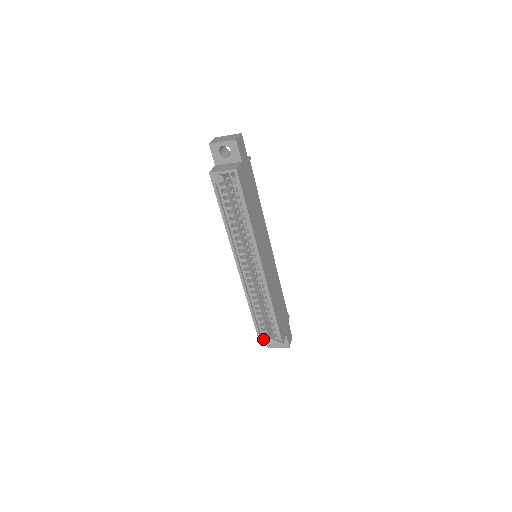
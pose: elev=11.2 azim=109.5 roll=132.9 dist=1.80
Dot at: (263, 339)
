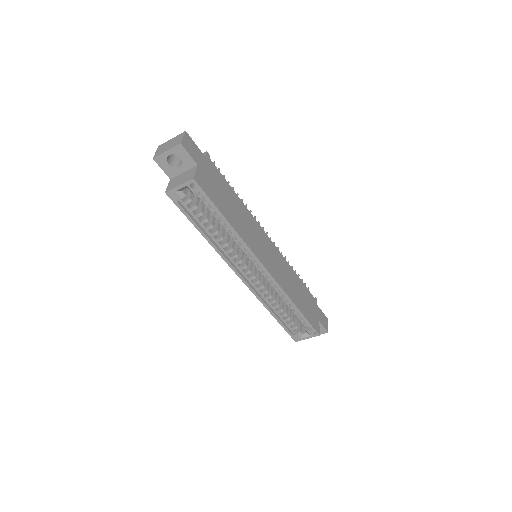
Dot at: (296, 336)
